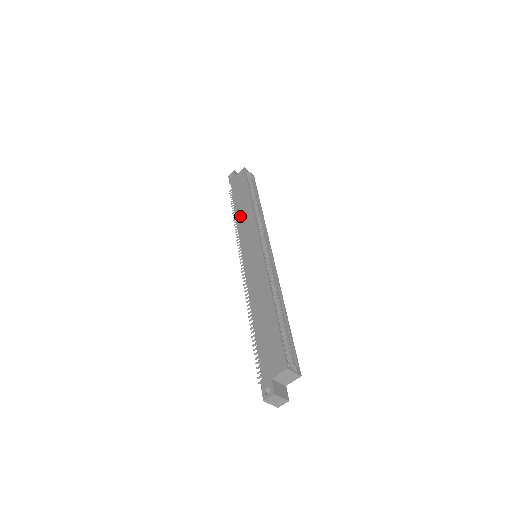
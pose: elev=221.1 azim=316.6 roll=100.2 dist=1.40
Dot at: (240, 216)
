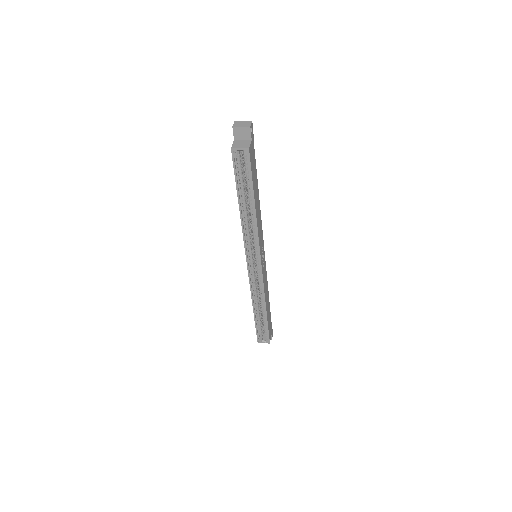
Dot at: occluded
